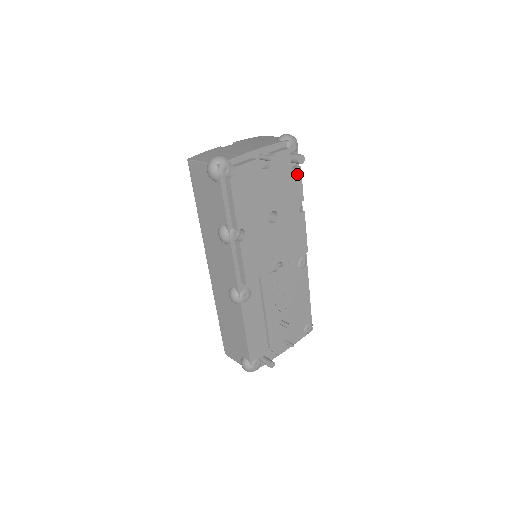
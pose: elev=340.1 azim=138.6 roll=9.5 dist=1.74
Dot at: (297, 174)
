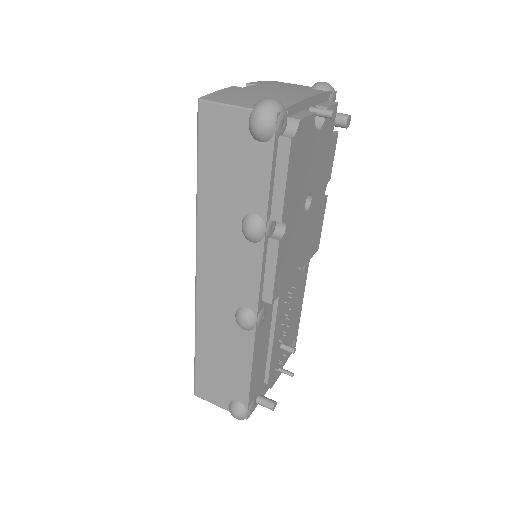
Dot at: (334, 142)
